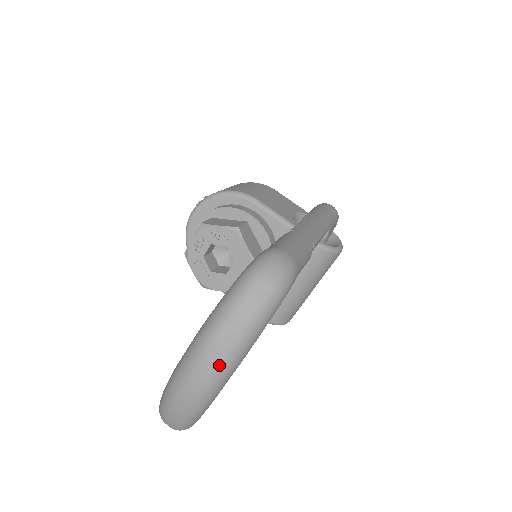
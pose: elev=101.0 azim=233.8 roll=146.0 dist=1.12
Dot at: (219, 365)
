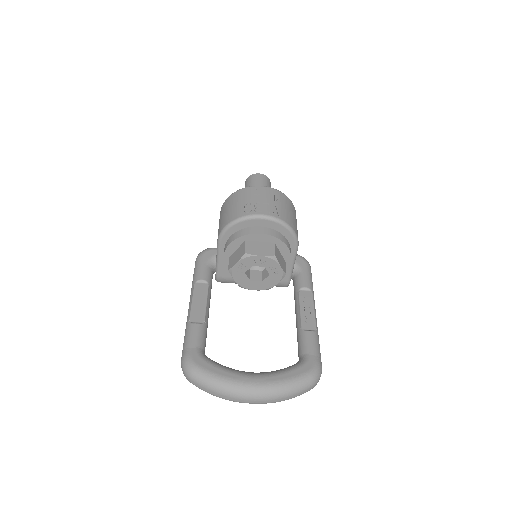
Dot at: (266, 403)
